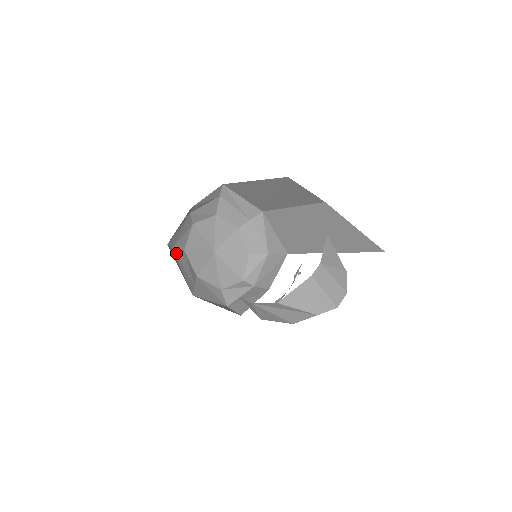
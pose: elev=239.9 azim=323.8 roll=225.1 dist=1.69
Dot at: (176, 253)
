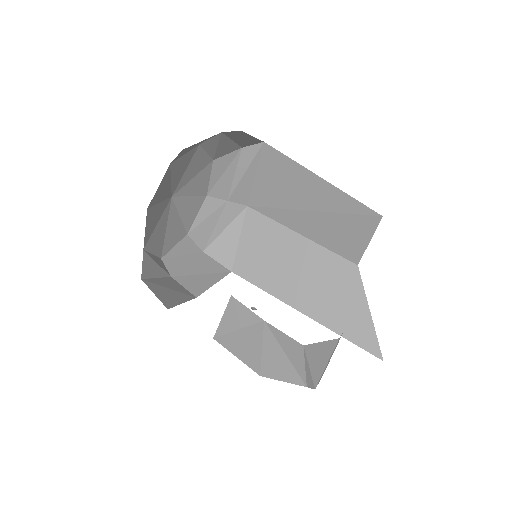
Dot at: occluded
